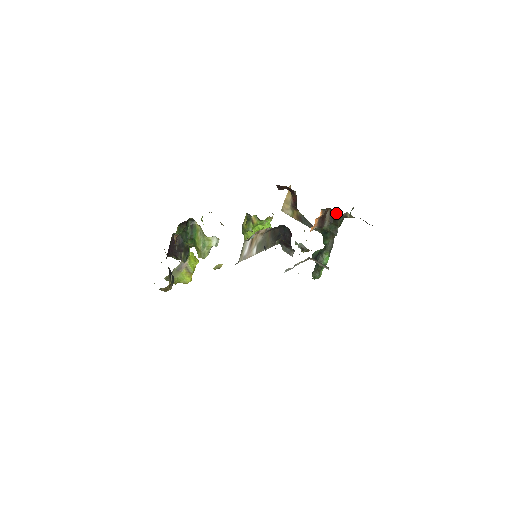
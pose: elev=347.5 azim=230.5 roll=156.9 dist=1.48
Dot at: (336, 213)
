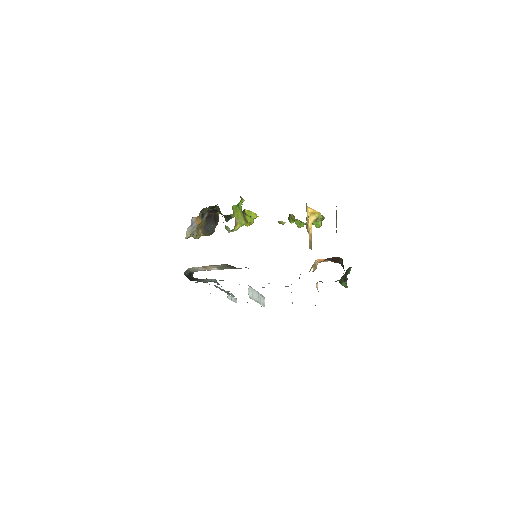
Dot at: occluded
